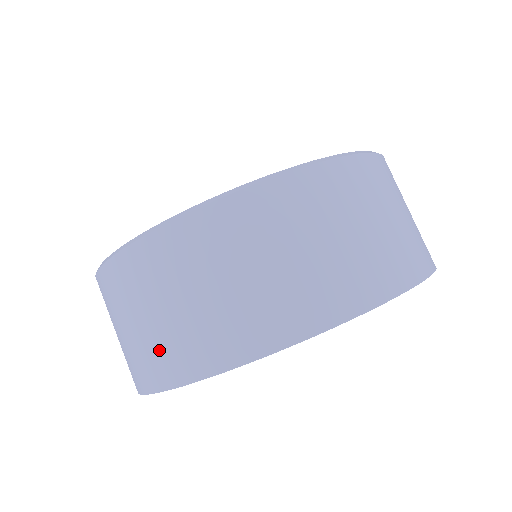
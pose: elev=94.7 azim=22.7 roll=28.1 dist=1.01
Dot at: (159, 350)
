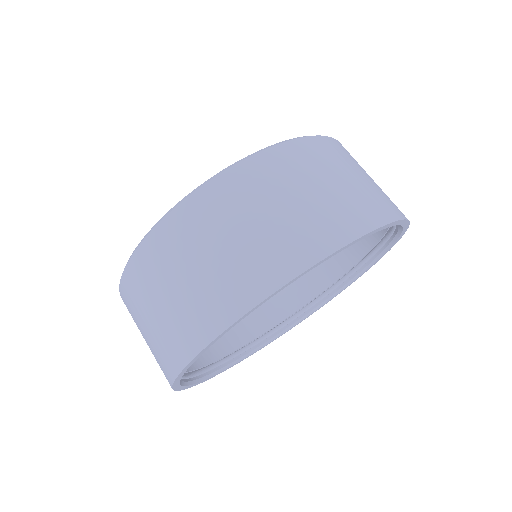
Dot at: occluded
